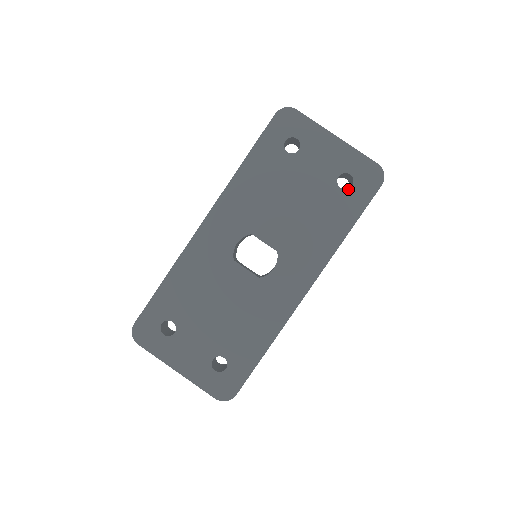
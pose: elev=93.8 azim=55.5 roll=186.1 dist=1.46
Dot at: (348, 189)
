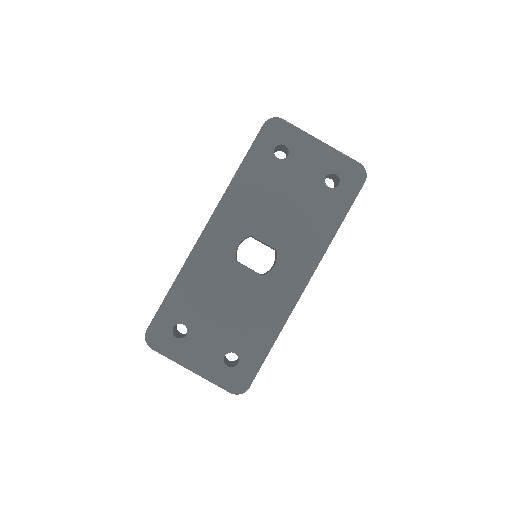
Dot at: (335, 188)
